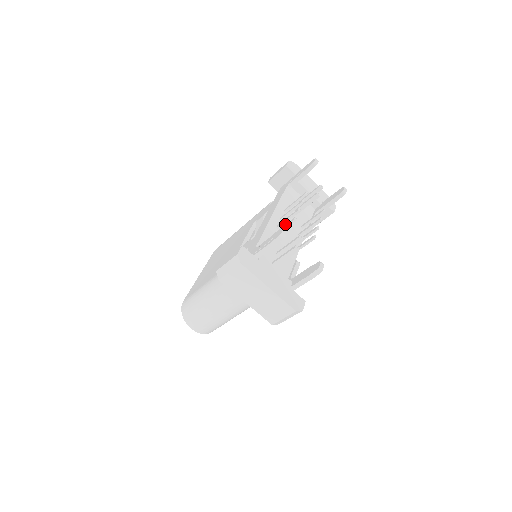
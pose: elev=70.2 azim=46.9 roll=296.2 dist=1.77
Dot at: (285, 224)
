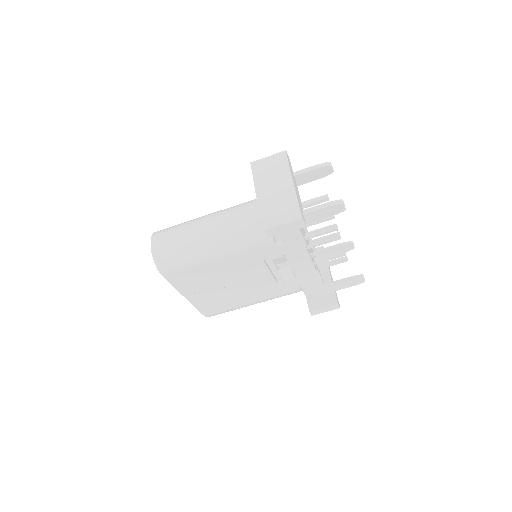
Dot at: occluded
